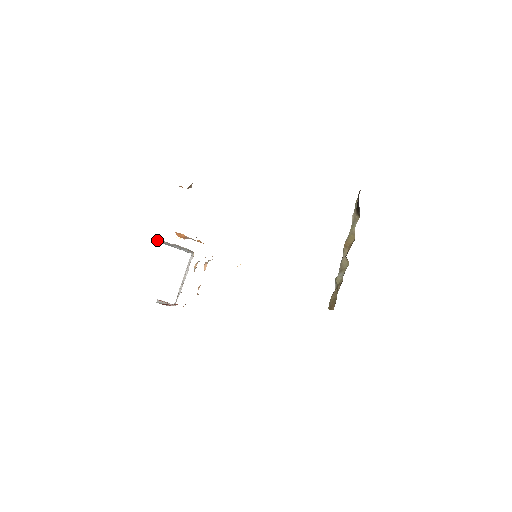
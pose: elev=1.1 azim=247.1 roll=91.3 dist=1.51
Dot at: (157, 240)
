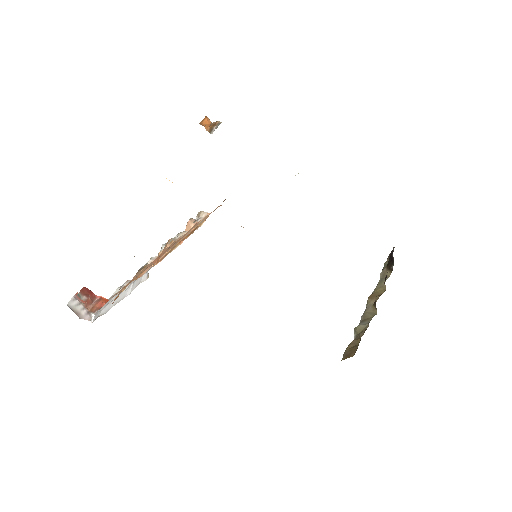
Dot at: occluded
